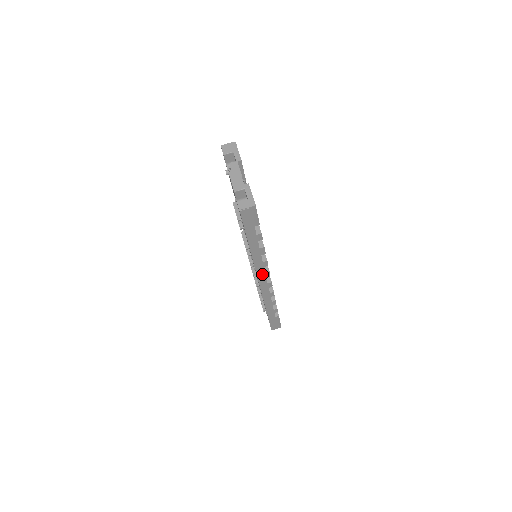
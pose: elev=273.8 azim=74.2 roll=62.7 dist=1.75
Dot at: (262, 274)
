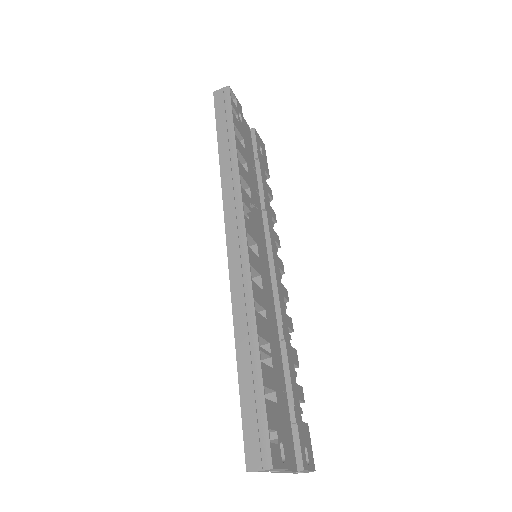
Dot at: occluded
